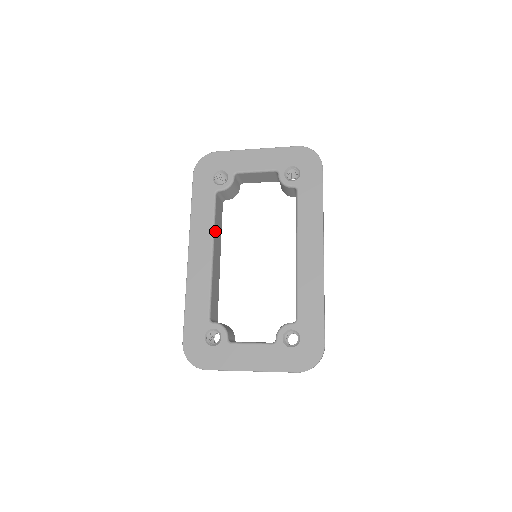
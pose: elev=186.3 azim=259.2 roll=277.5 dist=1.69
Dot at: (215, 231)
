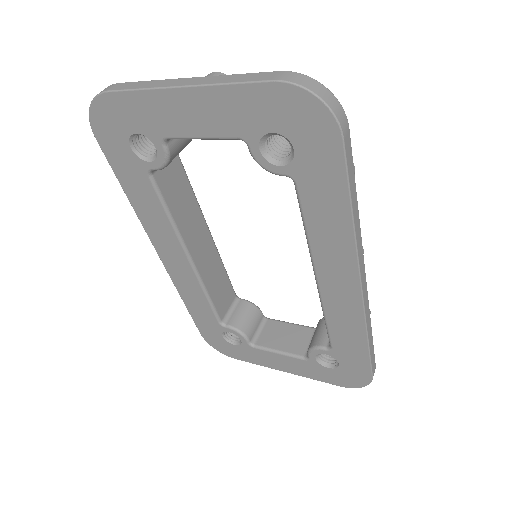
Dot at: (180, 226)
